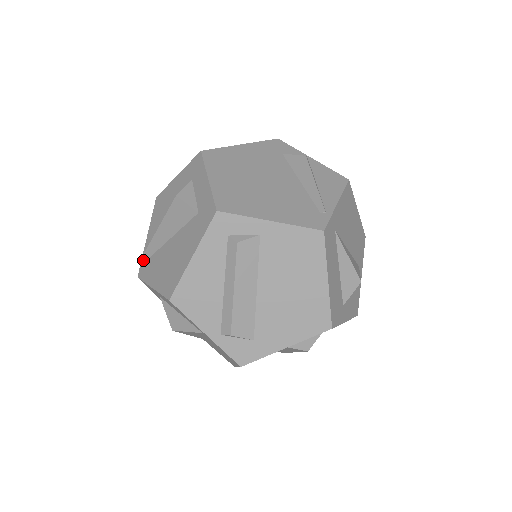
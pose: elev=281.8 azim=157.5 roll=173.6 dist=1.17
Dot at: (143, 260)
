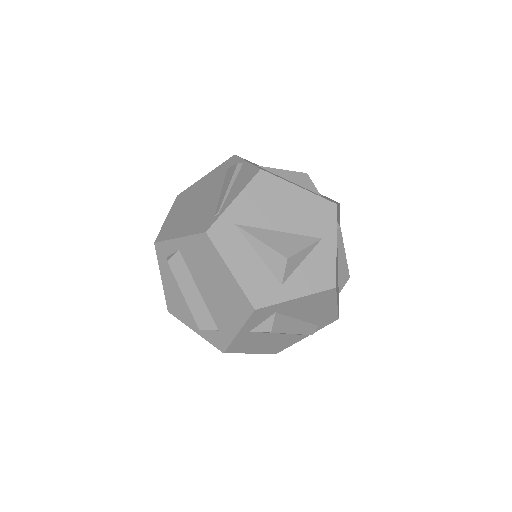
Dot at: occluded
